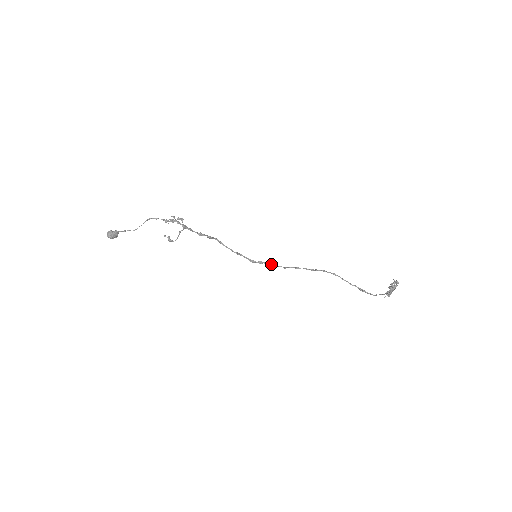
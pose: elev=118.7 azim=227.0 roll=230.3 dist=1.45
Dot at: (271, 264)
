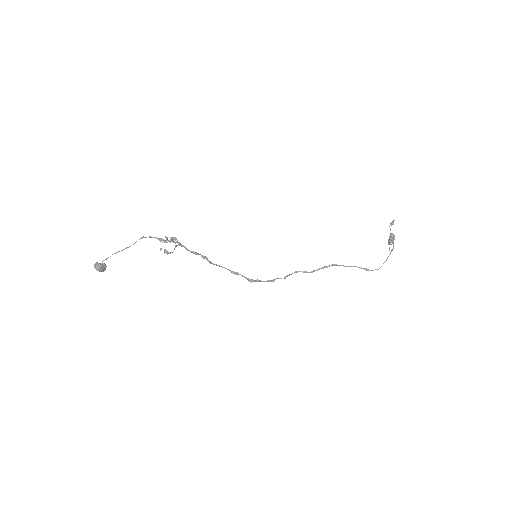
Dot at: (270, 280)
